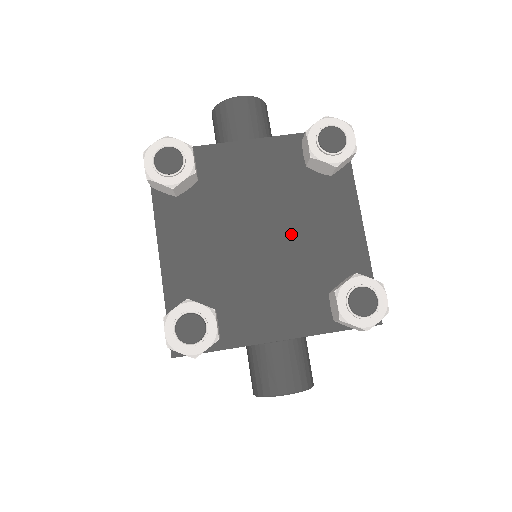
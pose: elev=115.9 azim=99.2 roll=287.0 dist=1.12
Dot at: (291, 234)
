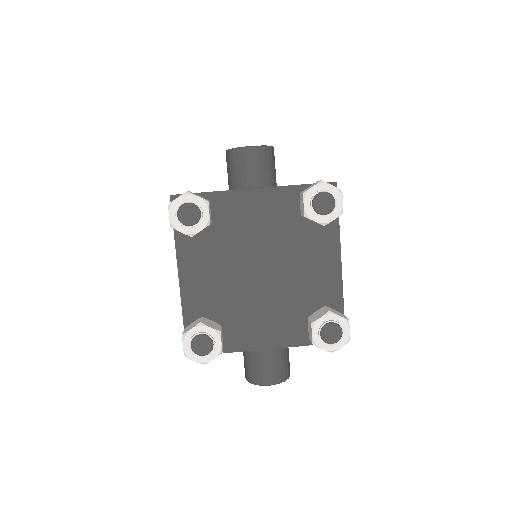
Dot at: (283, 270)
